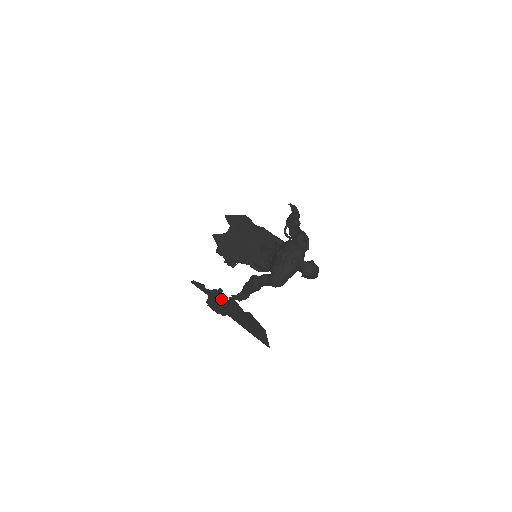
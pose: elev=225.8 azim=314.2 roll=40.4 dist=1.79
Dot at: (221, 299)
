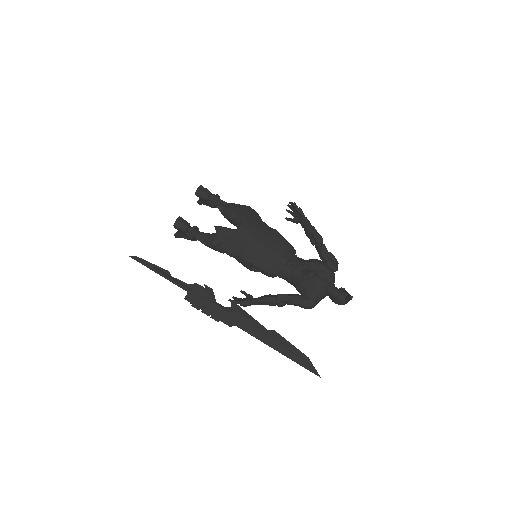
Dot at: (217, 303)
